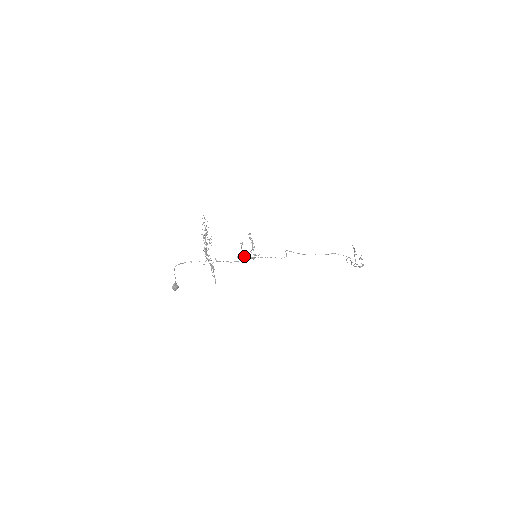
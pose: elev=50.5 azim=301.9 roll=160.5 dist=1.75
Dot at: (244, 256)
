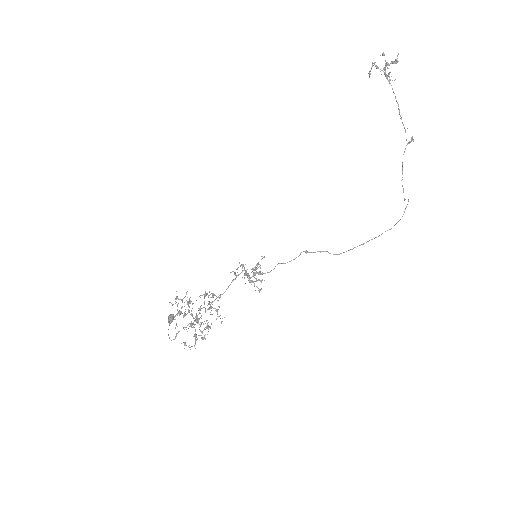
Dot at: occluded
